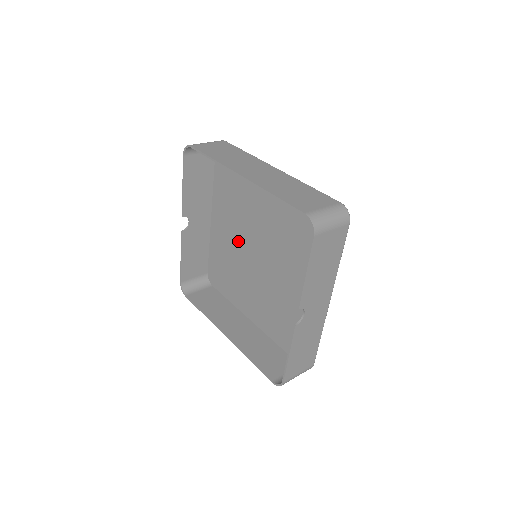
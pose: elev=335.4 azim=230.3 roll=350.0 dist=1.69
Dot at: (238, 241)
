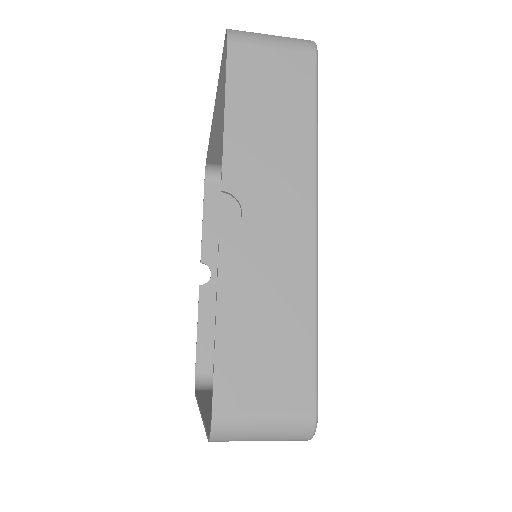
Dot at: occluded
